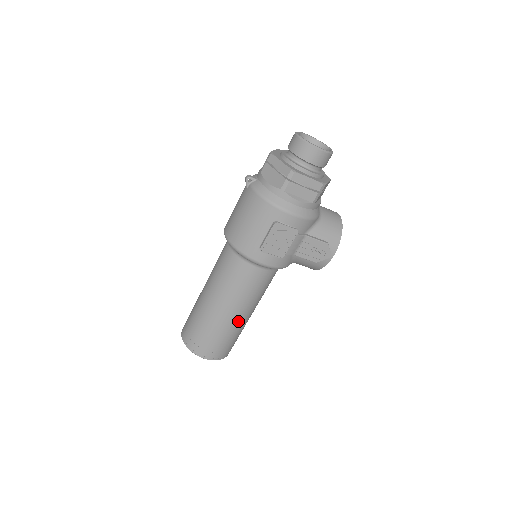
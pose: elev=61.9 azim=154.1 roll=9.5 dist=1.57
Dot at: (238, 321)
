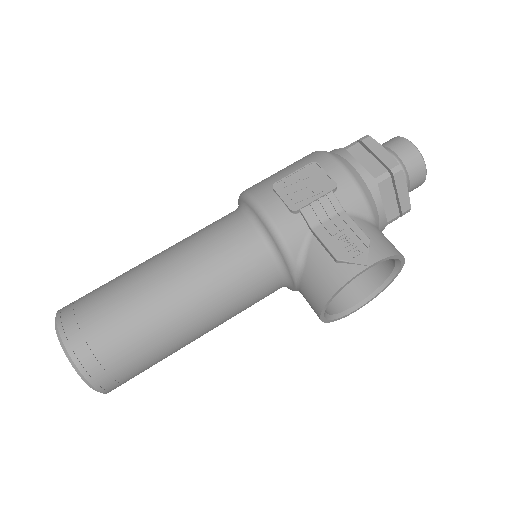
Dot at: (160, 297)
